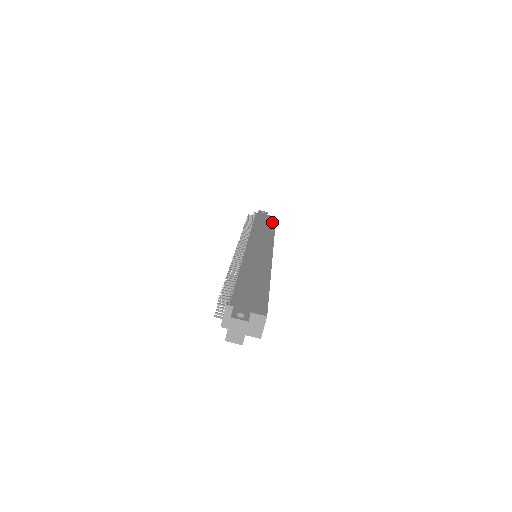
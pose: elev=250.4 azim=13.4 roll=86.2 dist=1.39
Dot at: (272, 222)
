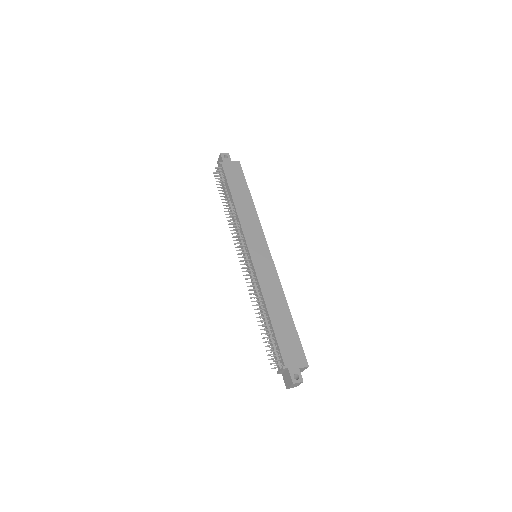
Dot at: (243, 180)
